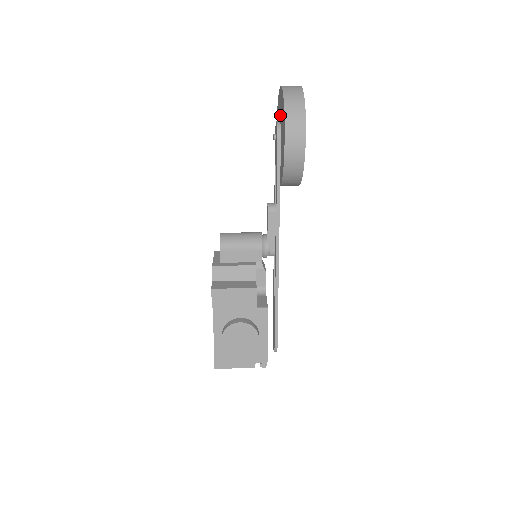
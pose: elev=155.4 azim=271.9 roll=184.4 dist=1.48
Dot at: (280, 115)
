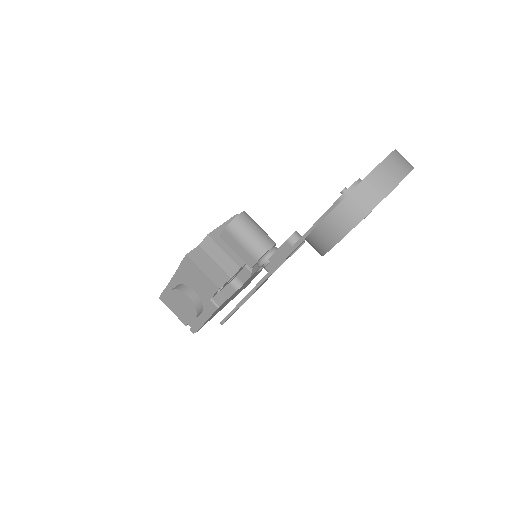
Dot at: occluded
